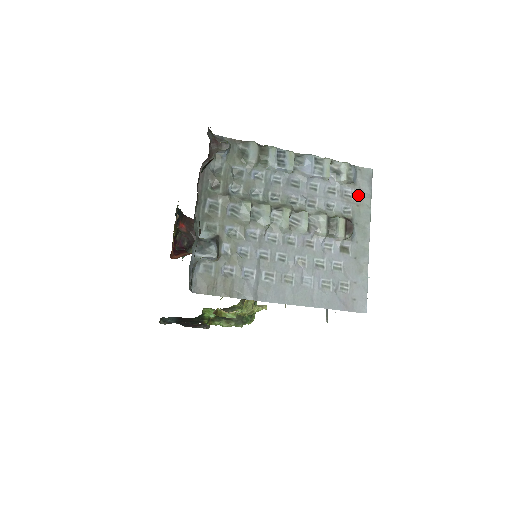
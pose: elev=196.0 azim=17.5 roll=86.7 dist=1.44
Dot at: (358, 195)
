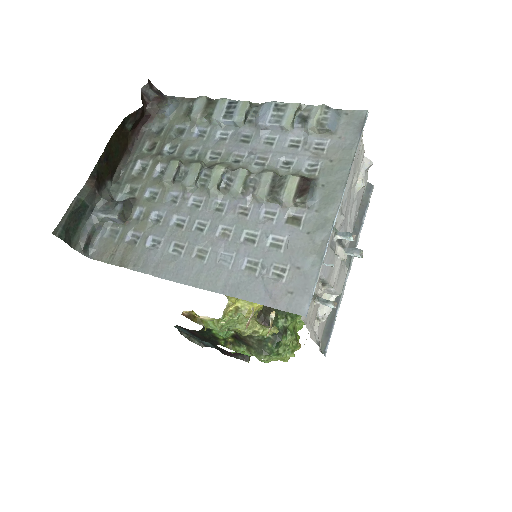
Dot at: (335, 147)
